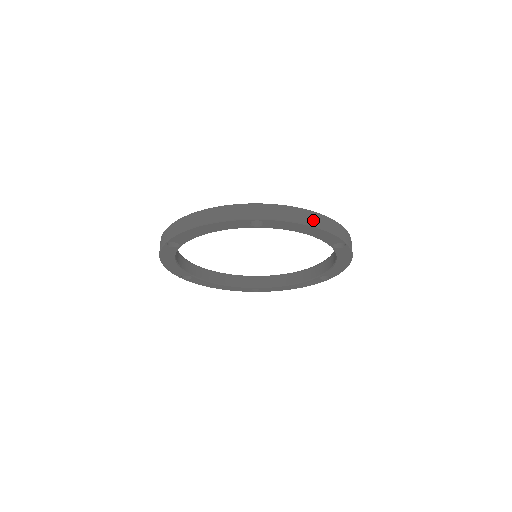
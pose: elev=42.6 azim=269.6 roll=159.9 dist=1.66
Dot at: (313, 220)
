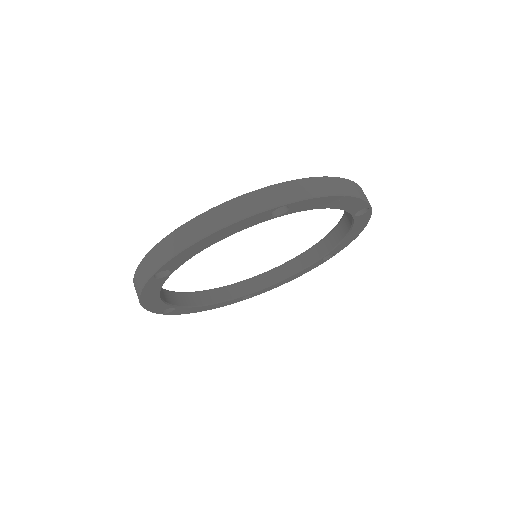
Dot at: (201, 229)
